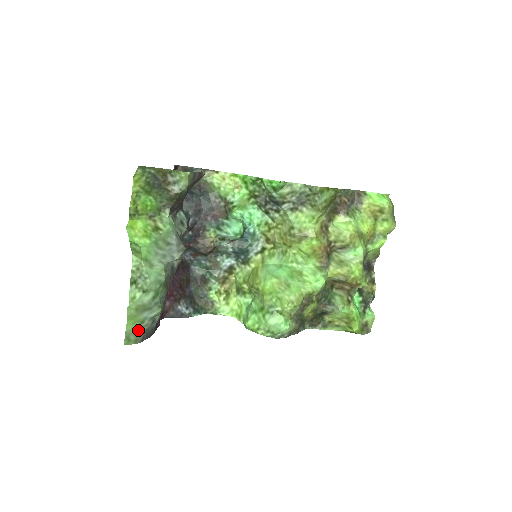
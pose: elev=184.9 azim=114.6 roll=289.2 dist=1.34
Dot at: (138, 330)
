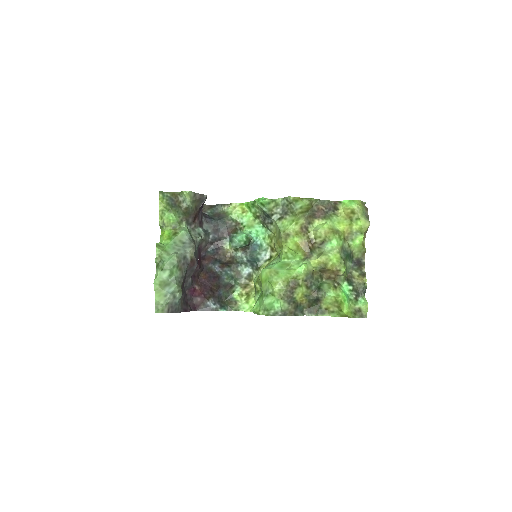
Dot at: (163, 302)
